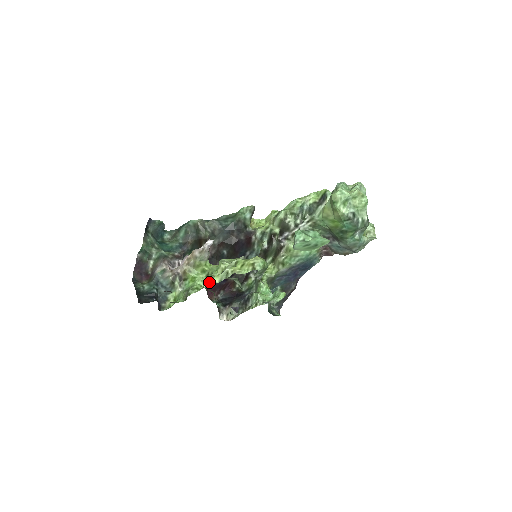
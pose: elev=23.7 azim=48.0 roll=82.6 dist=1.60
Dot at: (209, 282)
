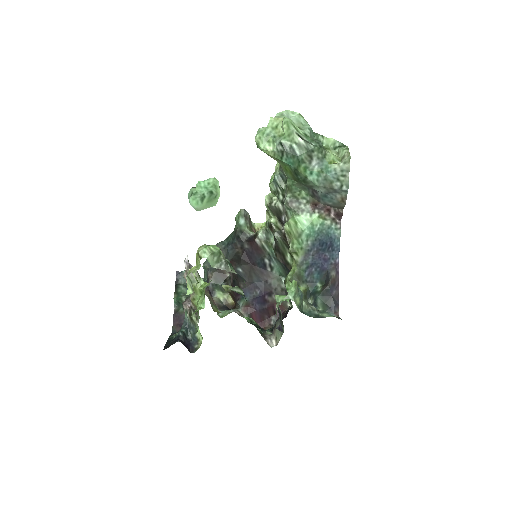
Dot at: occluded
